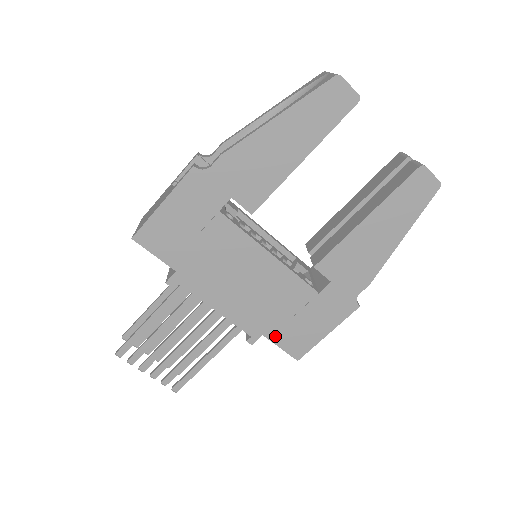
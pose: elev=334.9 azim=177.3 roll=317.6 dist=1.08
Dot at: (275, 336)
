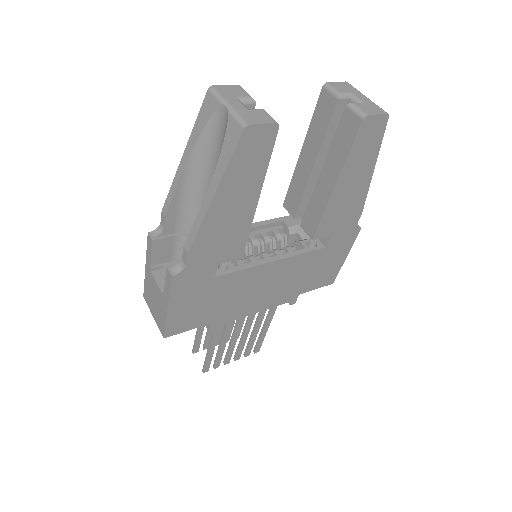
Dot at: (308, 288)
